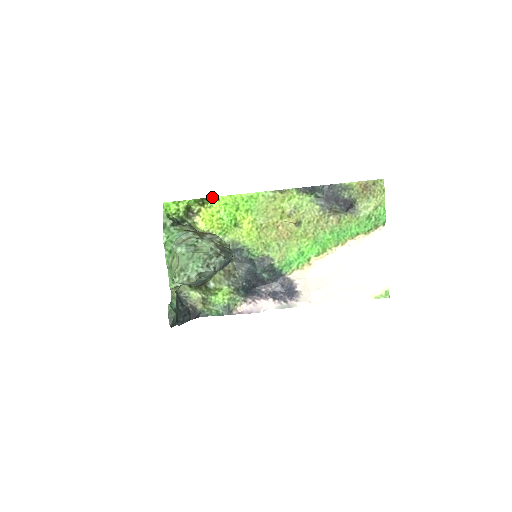
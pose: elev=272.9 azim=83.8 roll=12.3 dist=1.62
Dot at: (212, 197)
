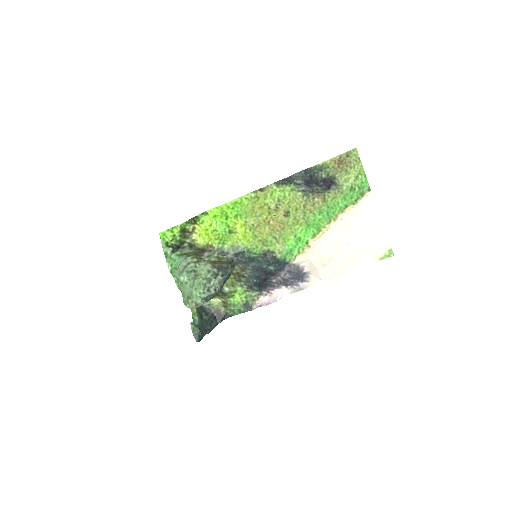
Dot at: (201, 213)
